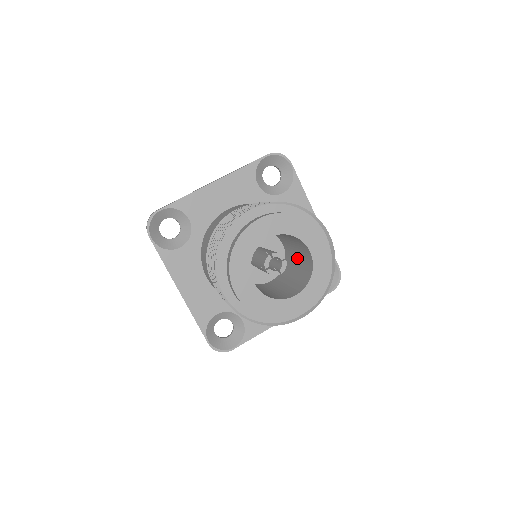
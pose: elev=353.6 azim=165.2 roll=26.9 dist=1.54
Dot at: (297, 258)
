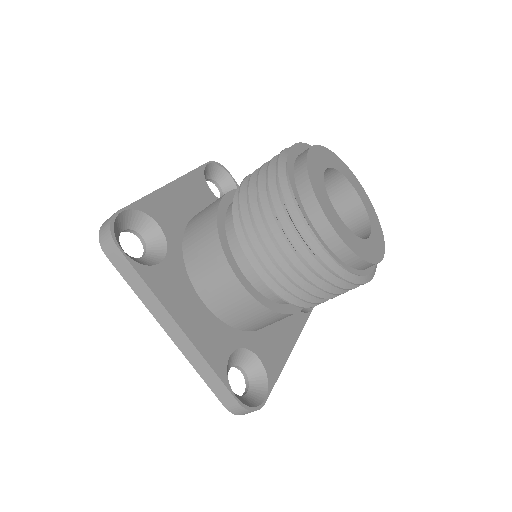
Dot at: occluded
